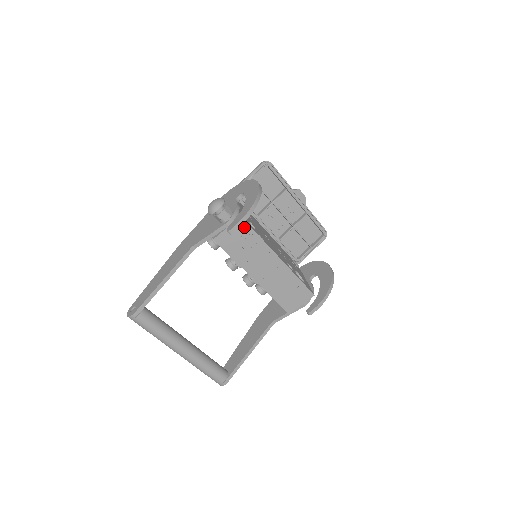
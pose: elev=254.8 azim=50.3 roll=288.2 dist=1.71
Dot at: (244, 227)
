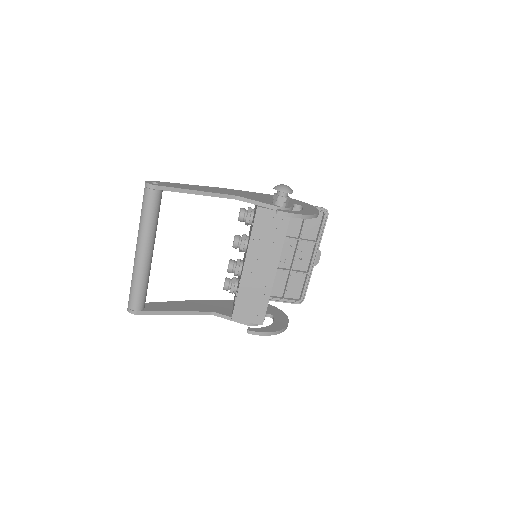
Dot at: (284, 223)
